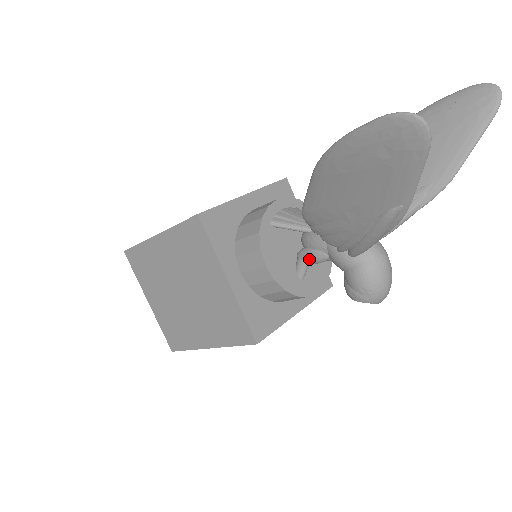
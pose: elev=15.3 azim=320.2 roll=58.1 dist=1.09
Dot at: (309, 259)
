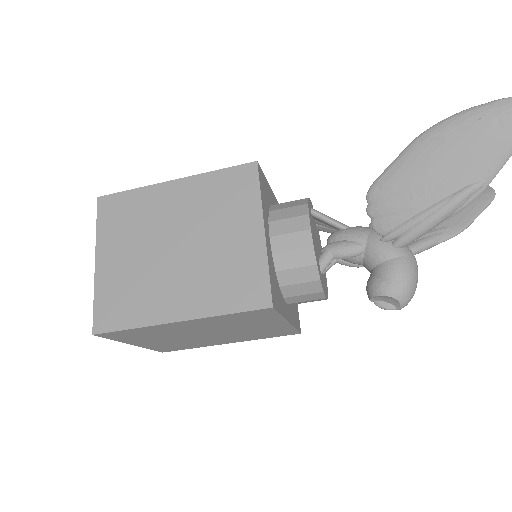
Dot at: (342, 249)
